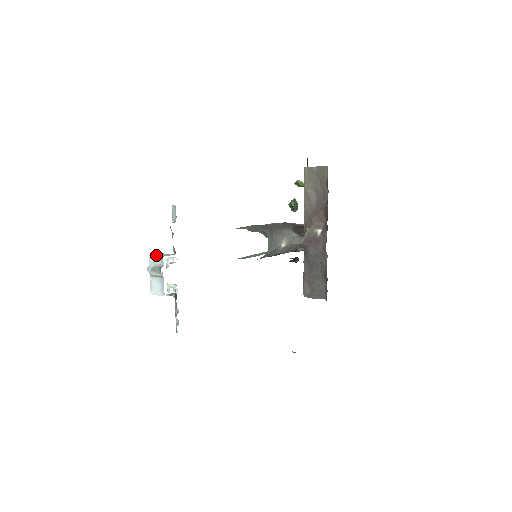
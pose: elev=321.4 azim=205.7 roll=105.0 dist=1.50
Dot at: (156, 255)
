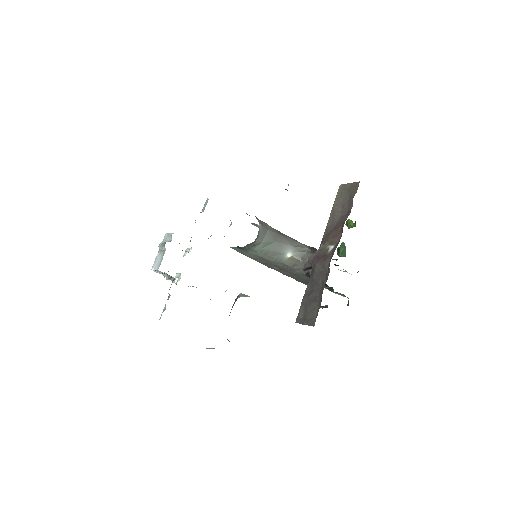
Dot at: occluded
